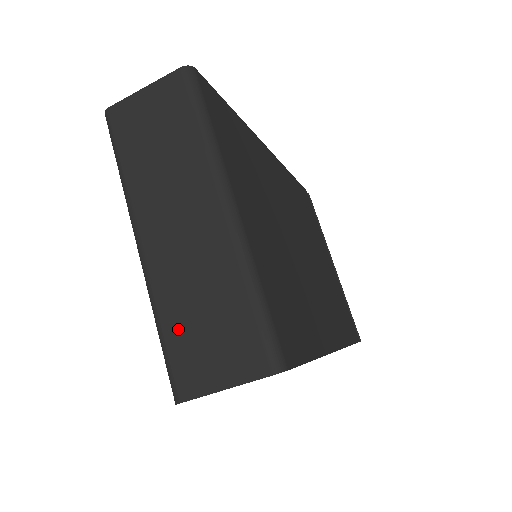
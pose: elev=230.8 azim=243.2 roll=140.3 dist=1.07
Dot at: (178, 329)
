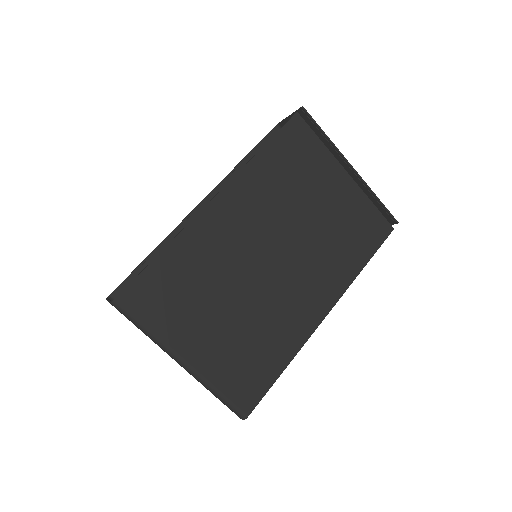
Dot at: occluded
